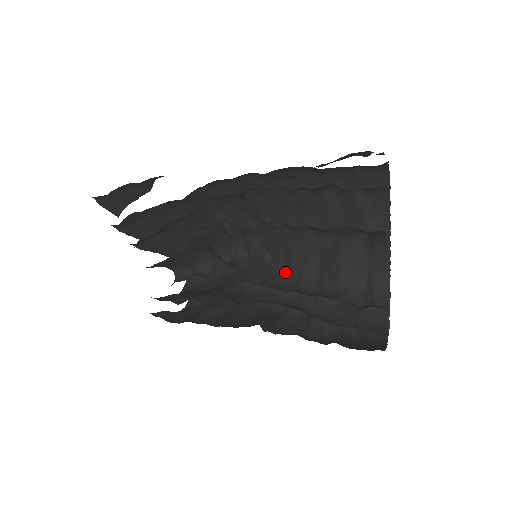
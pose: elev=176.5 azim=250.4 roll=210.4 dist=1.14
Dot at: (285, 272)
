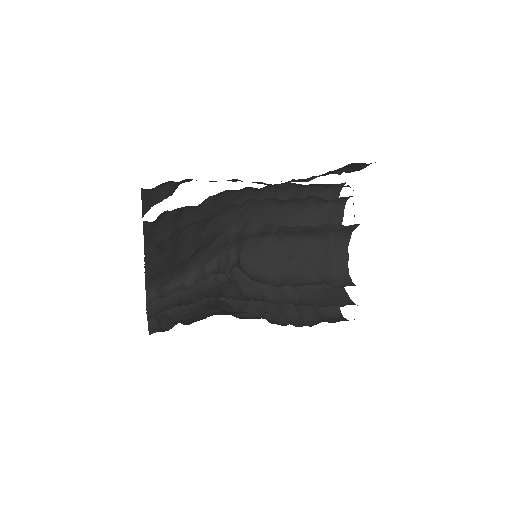
Dot at: (264, 276)
